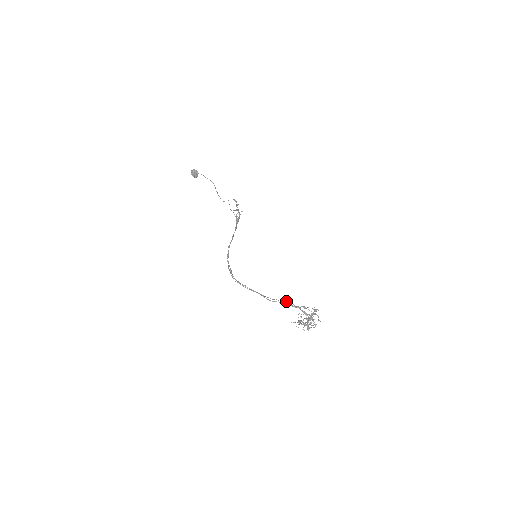
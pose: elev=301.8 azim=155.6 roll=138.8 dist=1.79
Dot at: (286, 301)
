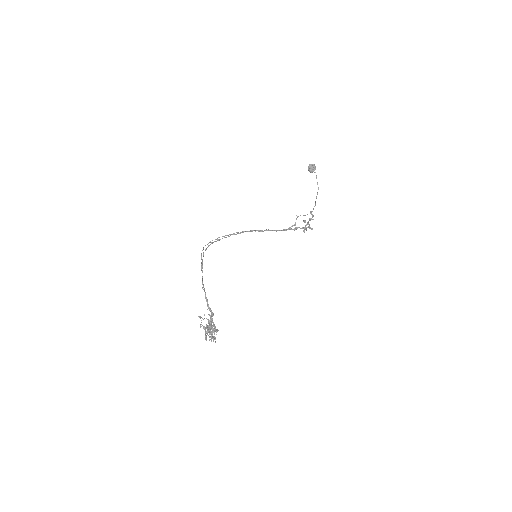
Dot at: occluded
